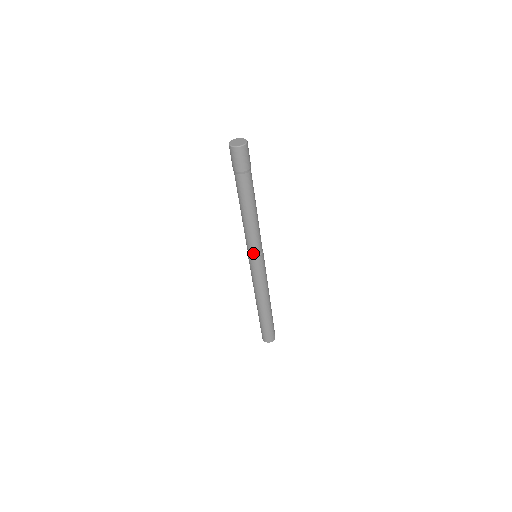
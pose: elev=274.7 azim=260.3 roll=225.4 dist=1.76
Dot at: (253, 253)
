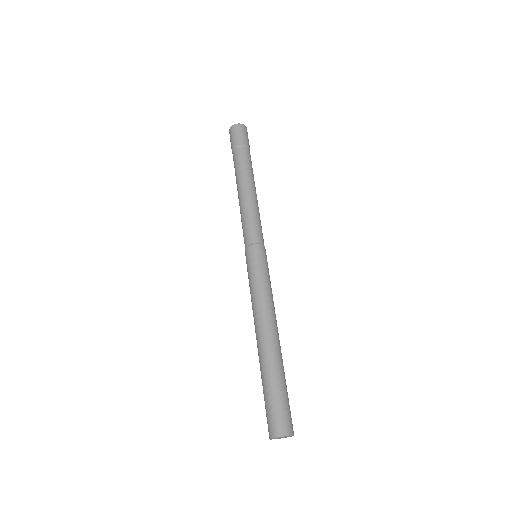
Dot at: (251, 240)
